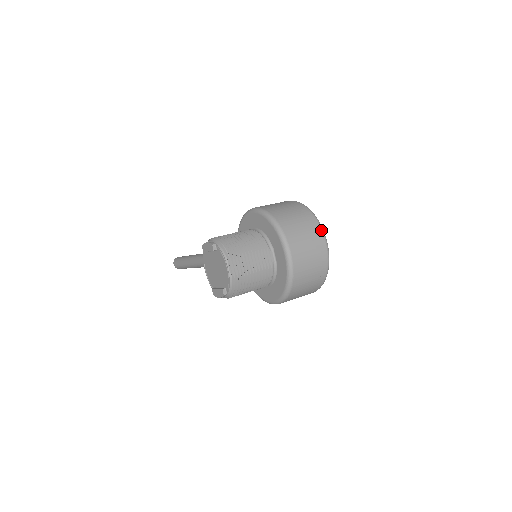
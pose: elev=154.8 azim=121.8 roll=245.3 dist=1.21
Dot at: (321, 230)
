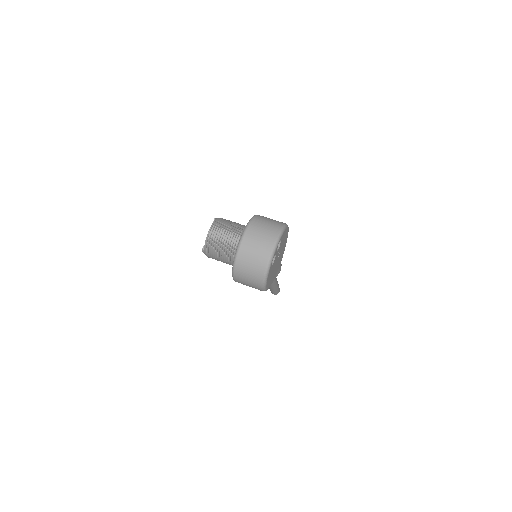
Dot at: (276, 239)
